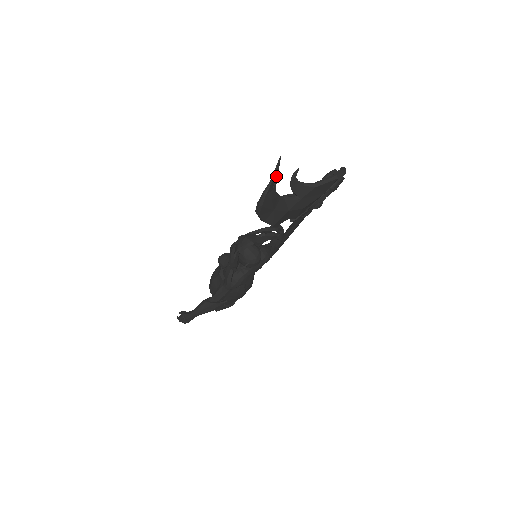
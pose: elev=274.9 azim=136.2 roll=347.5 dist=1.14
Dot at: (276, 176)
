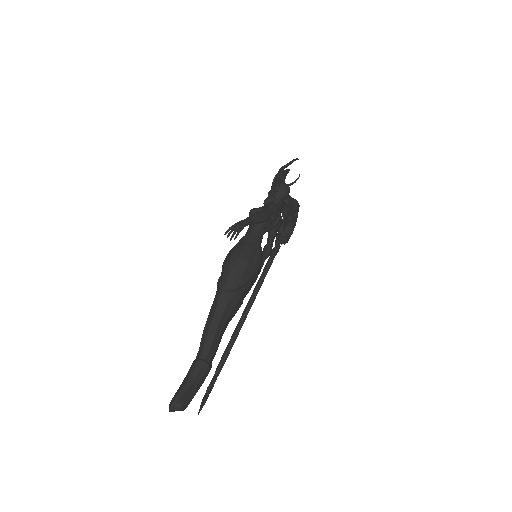
Dot at: occluded
